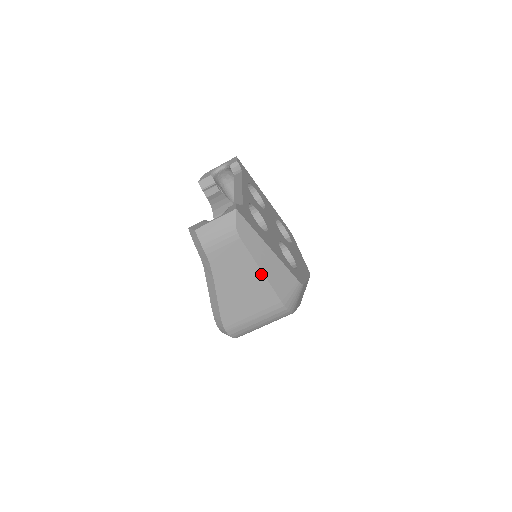
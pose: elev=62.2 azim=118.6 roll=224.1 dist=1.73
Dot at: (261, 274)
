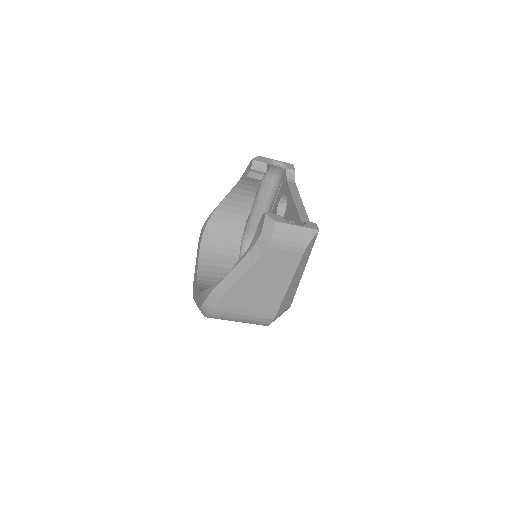
Dot at: (286, 288)
